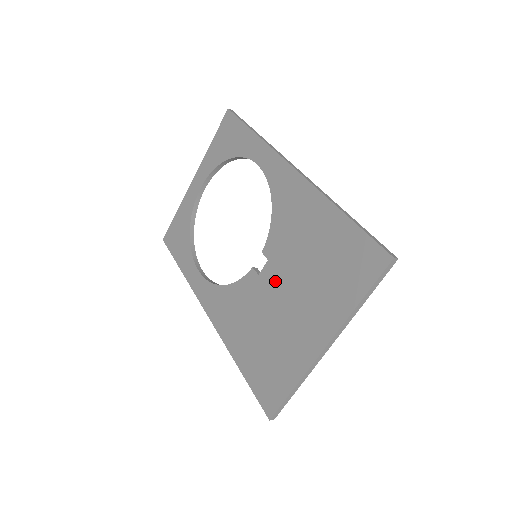
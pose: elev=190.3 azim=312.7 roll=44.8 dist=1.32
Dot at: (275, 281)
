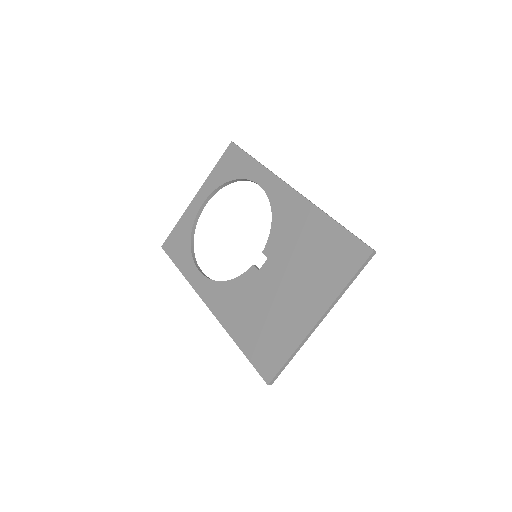
Dot at: (274, 274)
